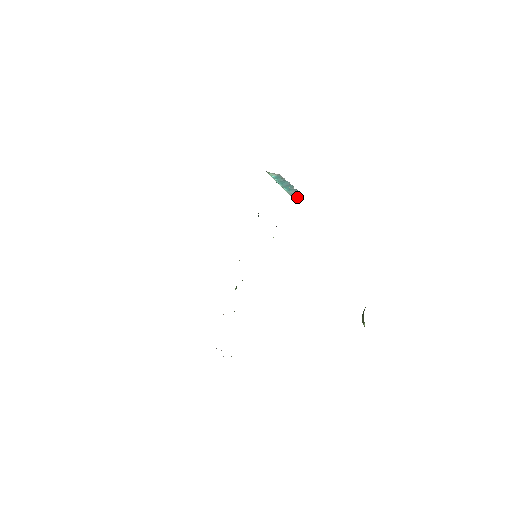
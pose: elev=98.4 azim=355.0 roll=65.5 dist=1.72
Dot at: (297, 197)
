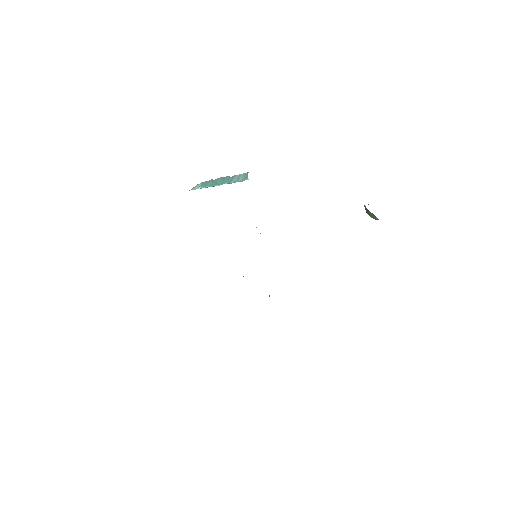
Dot at: (246, 178)
